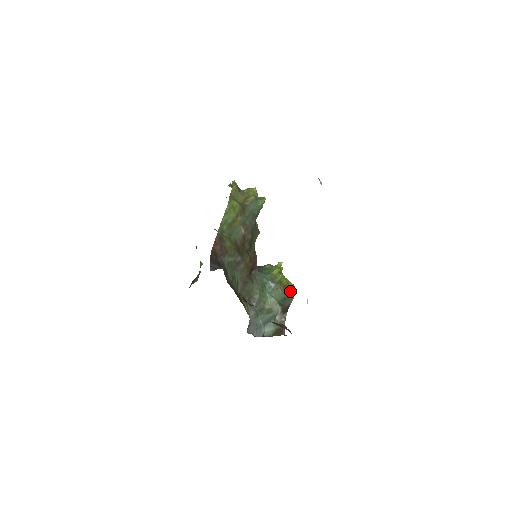
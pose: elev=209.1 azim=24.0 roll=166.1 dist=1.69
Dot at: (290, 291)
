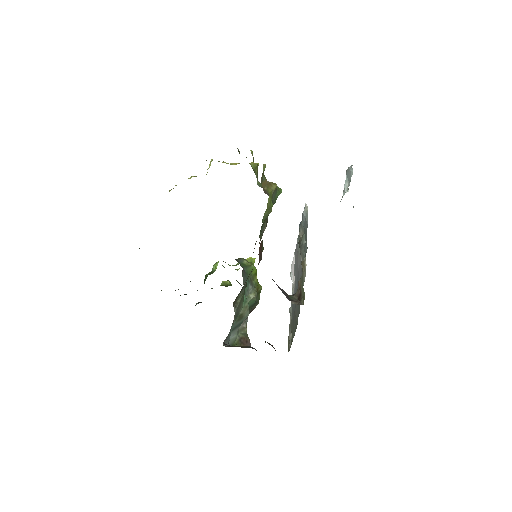
Dot at: (259, 295)
